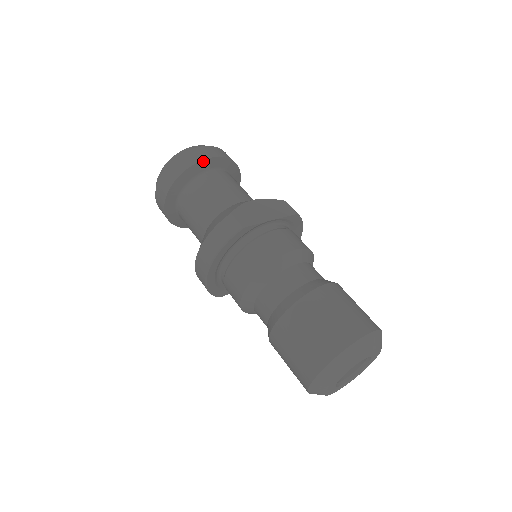
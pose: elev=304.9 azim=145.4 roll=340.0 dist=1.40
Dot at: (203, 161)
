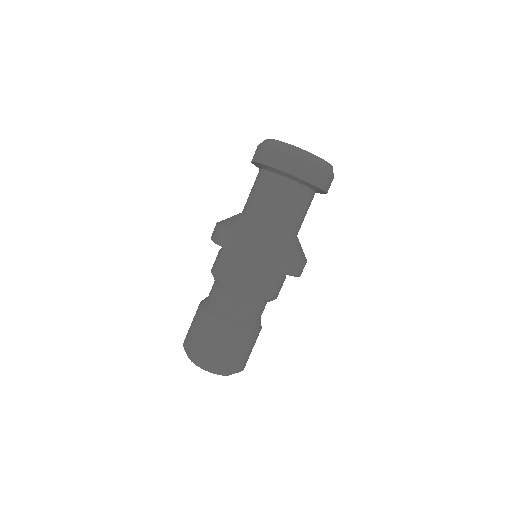
Dot at: (268, 166)
